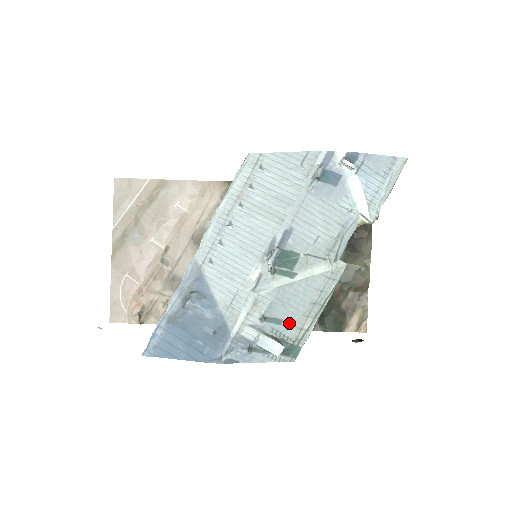
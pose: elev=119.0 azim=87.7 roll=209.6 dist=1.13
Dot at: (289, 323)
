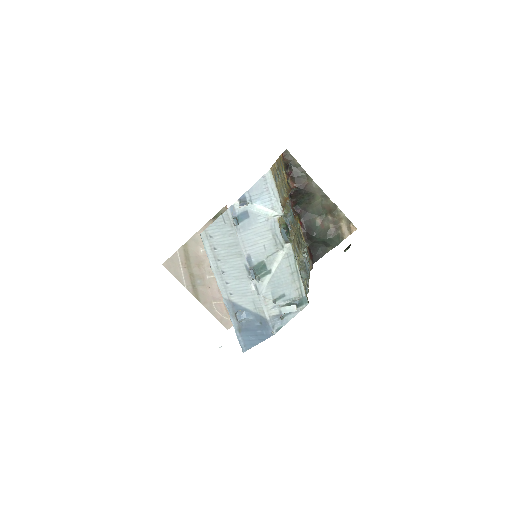
Dot at: (289, 292)
